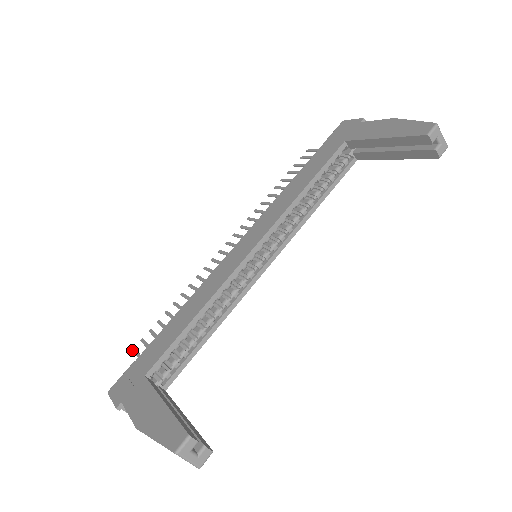
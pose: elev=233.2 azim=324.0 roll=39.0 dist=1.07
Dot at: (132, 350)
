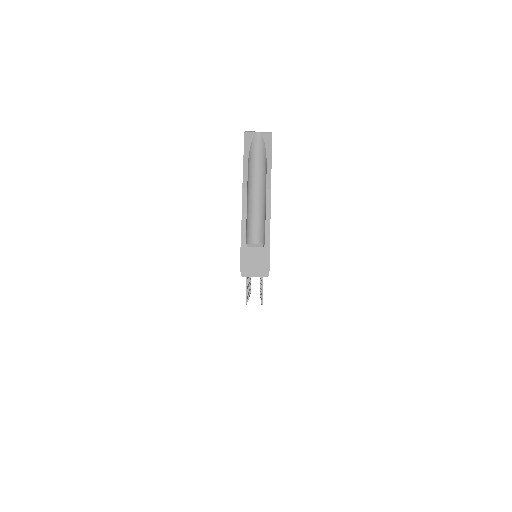
Dot at: occluded
